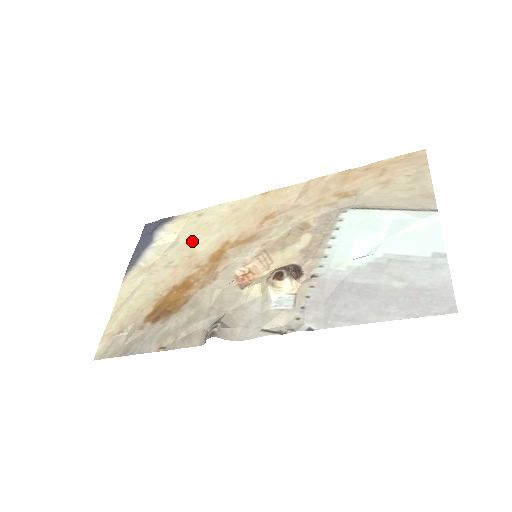
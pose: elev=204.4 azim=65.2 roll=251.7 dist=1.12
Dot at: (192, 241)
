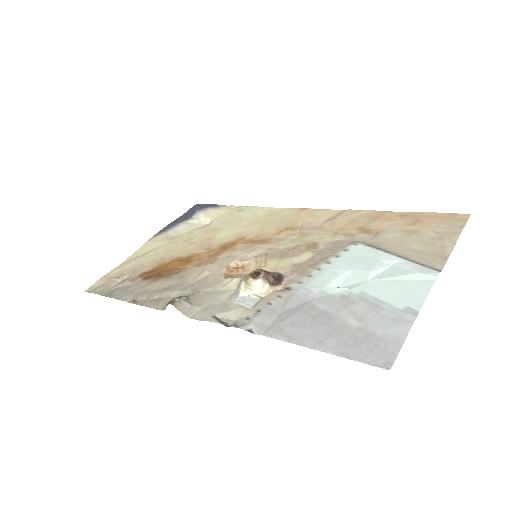
Dot at: (219, 228)
